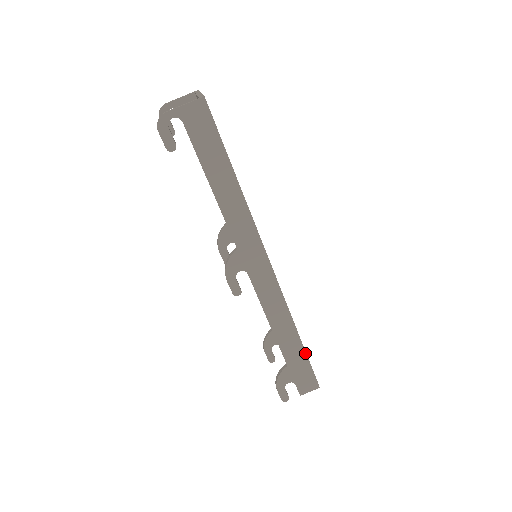
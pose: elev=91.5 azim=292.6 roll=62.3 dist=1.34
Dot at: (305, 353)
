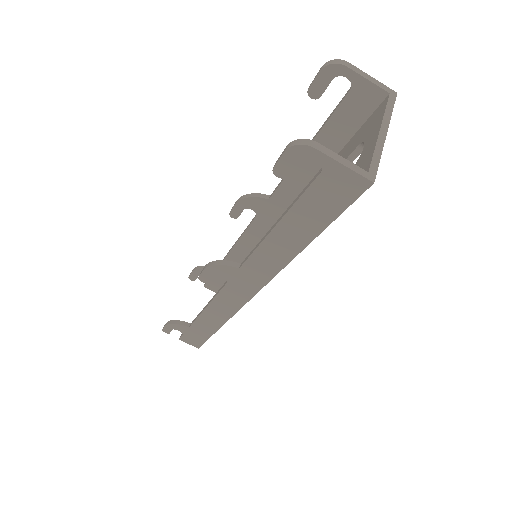
Dot at: (211, 335)
